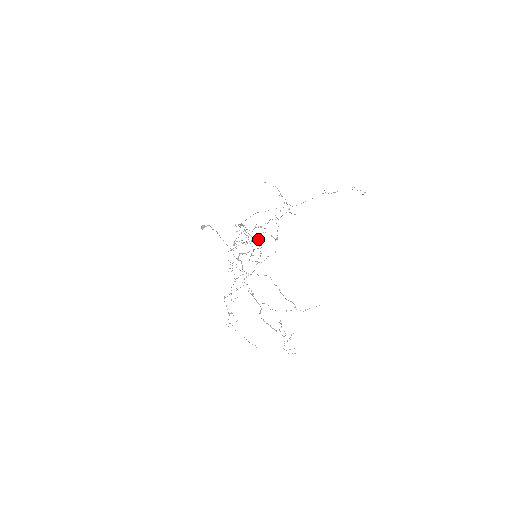
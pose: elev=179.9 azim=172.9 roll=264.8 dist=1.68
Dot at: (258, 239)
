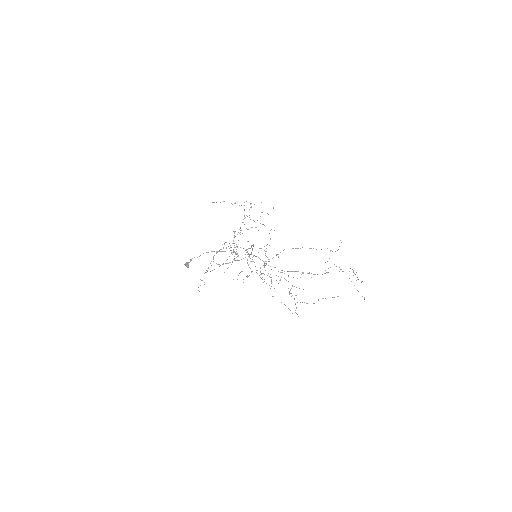
Dot at: occluded
